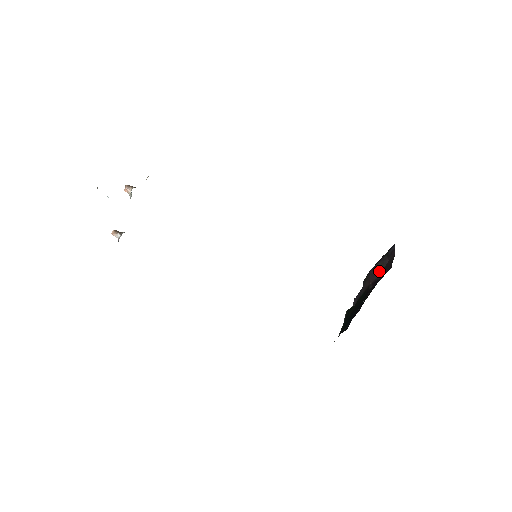
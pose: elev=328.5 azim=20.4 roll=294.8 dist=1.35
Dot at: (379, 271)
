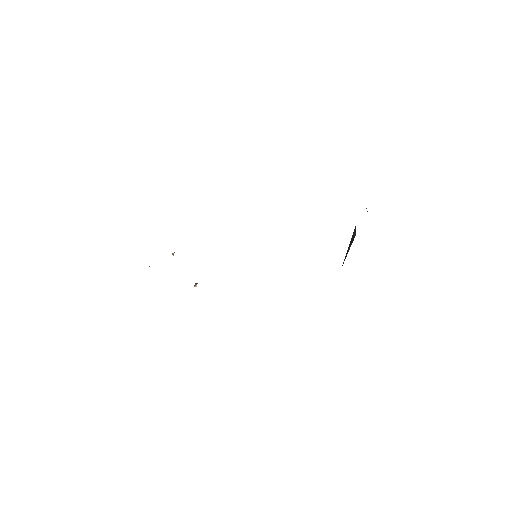
Dot at: (367, 211)
